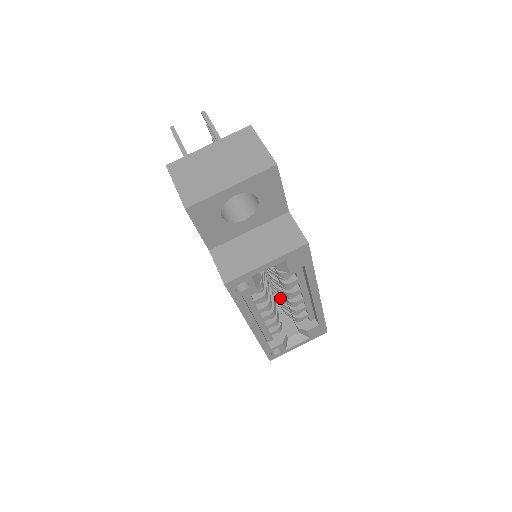
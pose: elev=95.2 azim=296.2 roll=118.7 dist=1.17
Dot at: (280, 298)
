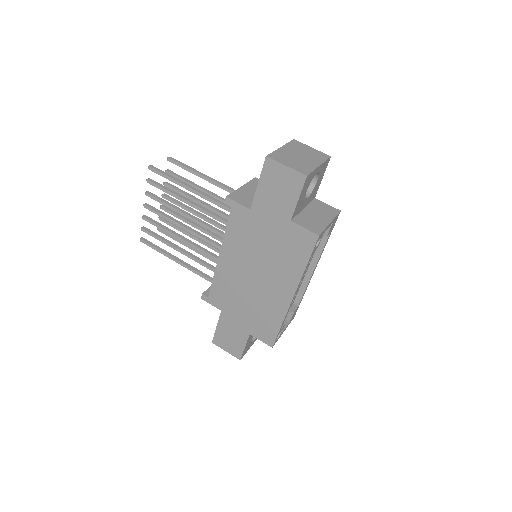
Dot at: occluded
